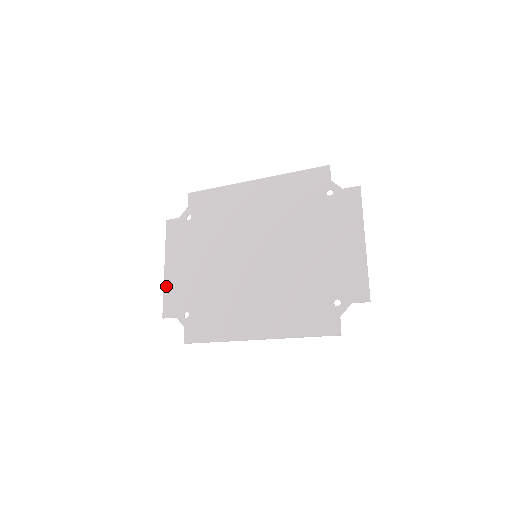
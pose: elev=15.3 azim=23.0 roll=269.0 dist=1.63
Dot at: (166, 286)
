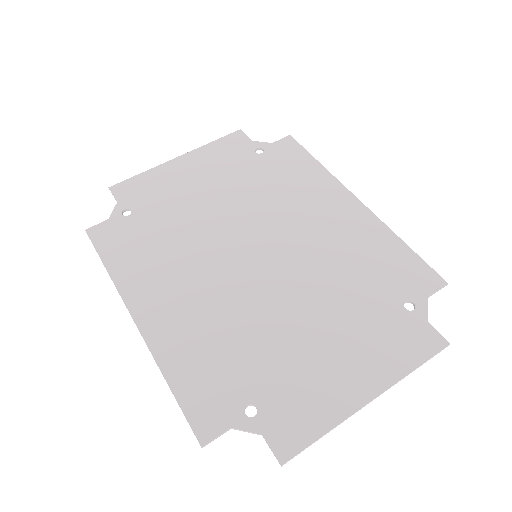
Dot at: (154, 170)
